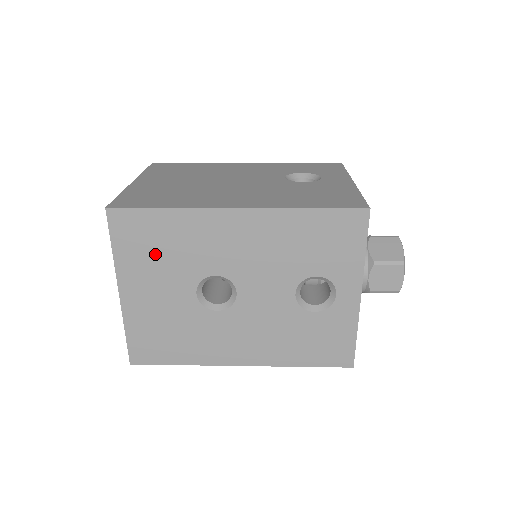
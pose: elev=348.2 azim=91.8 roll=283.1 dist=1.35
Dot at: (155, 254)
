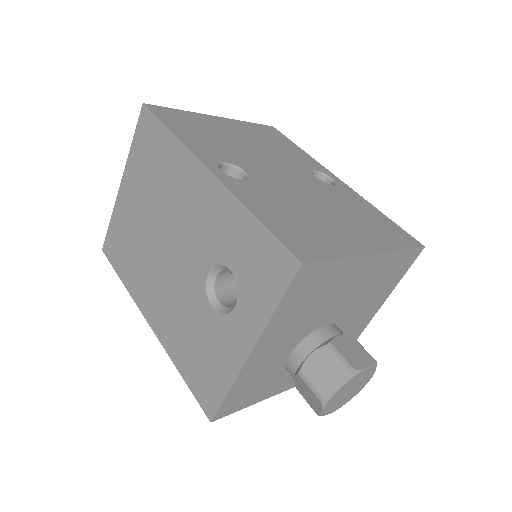
Dot at: occluded
